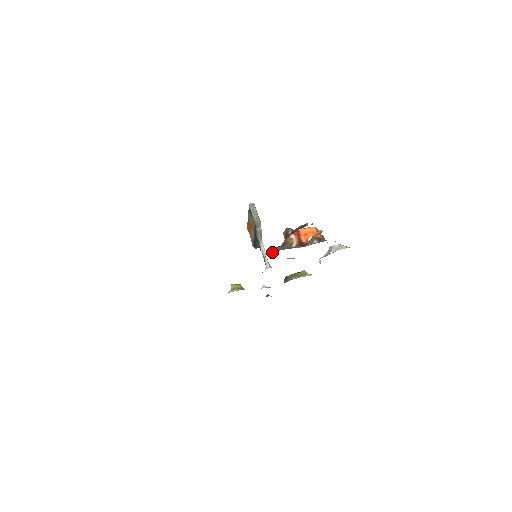
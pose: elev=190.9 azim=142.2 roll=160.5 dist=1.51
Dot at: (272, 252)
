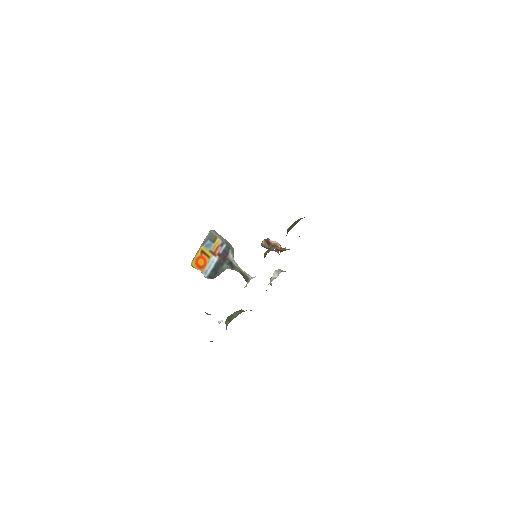
Dot at: (271, 250)
